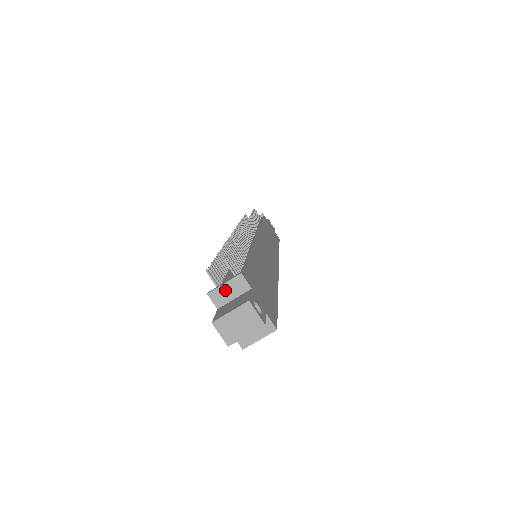
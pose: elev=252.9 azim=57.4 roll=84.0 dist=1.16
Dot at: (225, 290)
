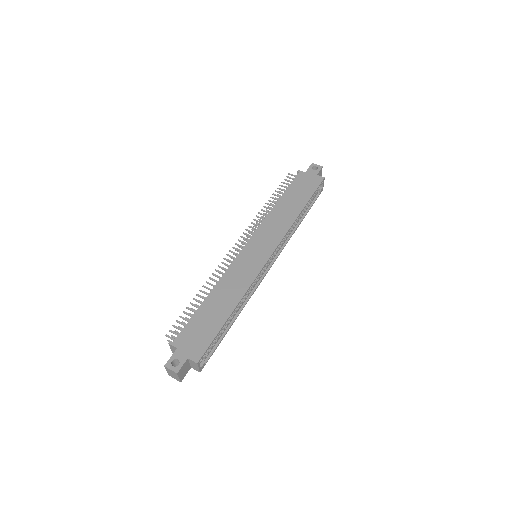
Dot at: (173, 351)
